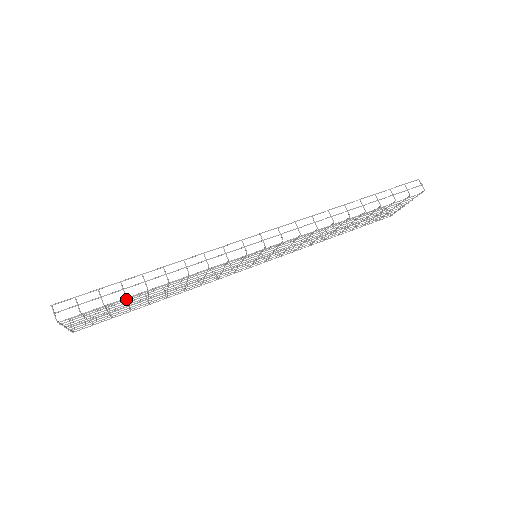
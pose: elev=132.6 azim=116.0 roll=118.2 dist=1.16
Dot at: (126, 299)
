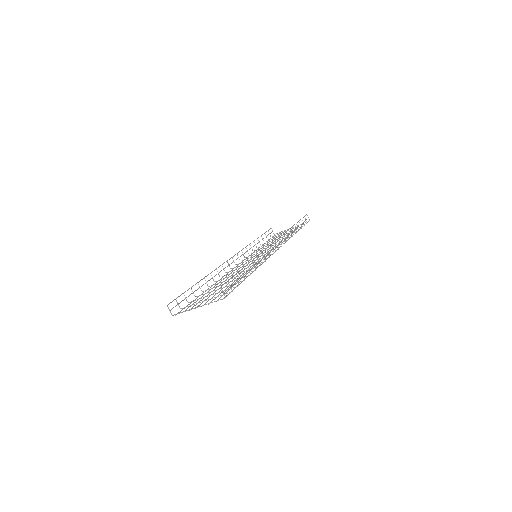
Dot at: occluded
